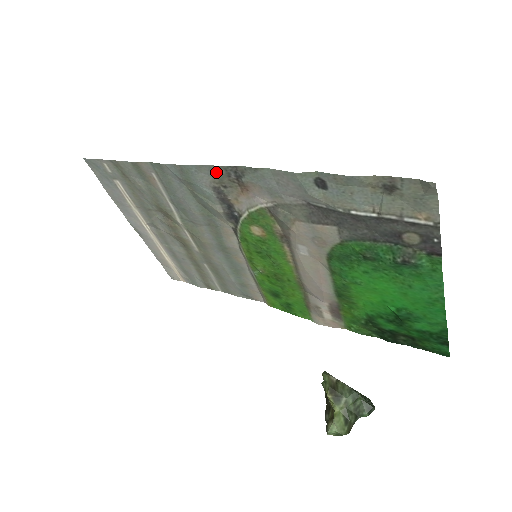
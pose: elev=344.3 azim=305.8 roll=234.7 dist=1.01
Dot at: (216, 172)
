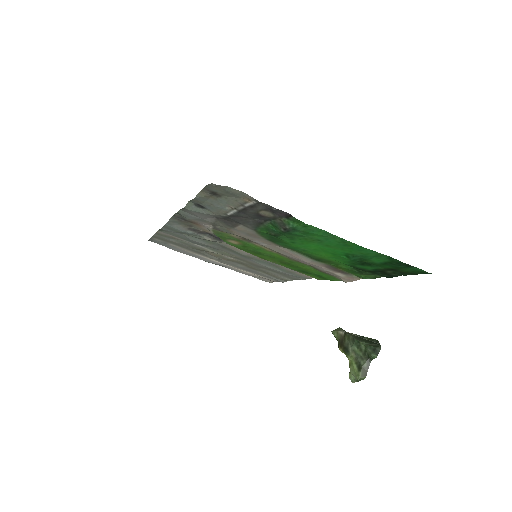
Dot at: (176, 222)
